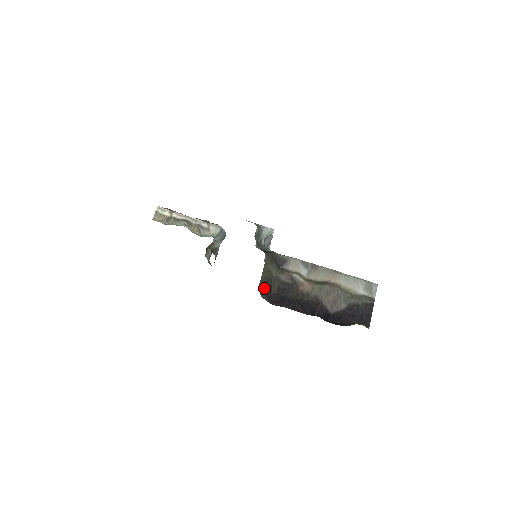
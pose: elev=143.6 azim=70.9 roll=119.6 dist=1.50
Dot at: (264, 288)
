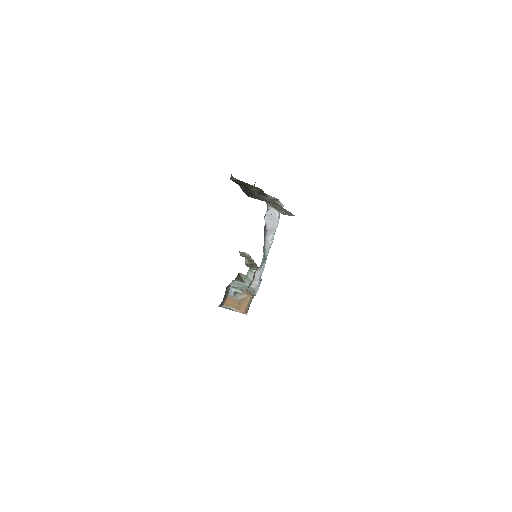
Dot at: (239, 182)
